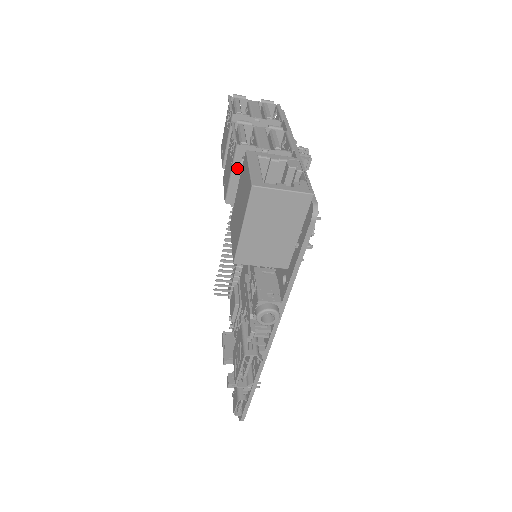
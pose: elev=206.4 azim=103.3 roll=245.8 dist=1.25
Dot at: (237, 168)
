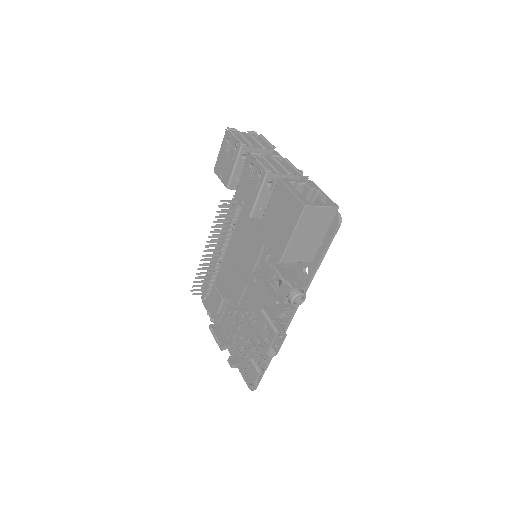
Dot at: (262, 190)
